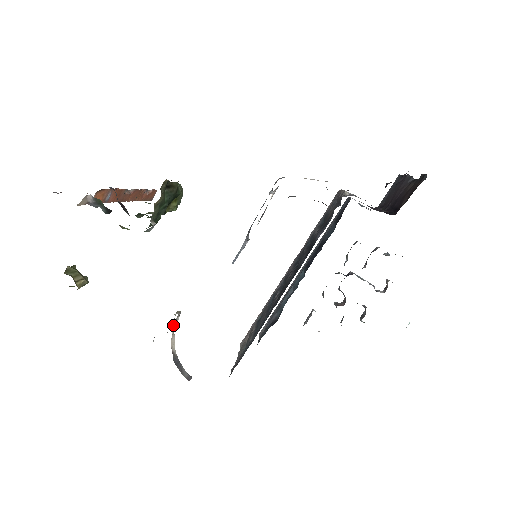
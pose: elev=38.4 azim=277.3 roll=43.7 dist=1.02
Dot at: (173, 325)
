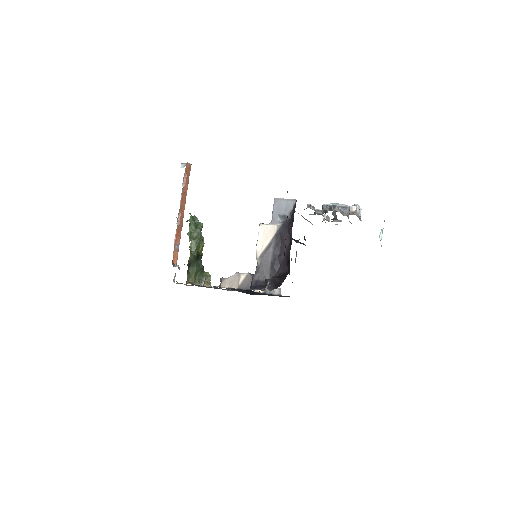
Dot at: occluded
